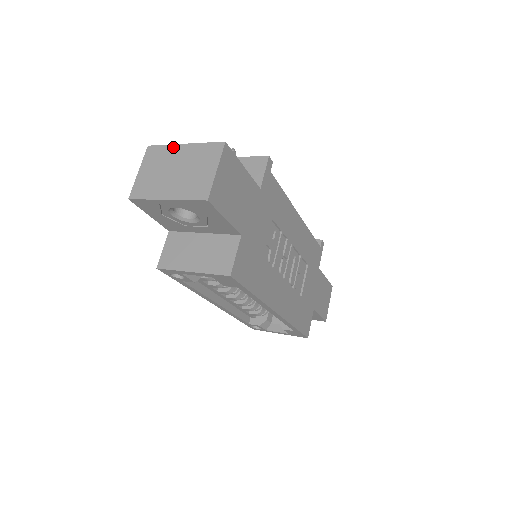
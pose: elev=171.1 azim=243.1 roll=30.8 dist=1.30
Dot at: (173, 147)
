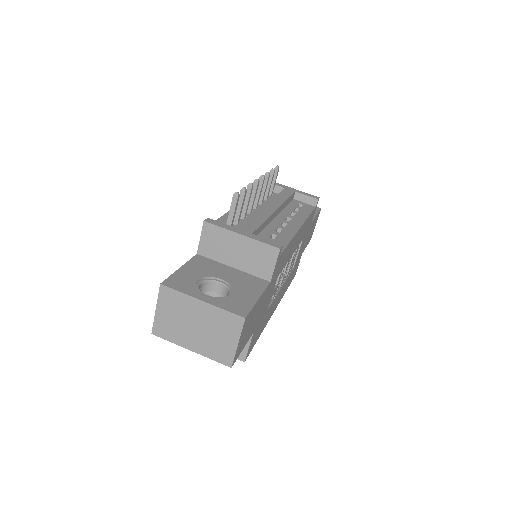
Dot at: (189, 299)
